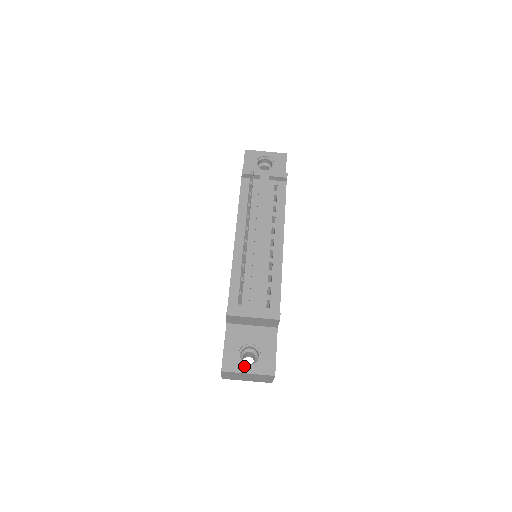
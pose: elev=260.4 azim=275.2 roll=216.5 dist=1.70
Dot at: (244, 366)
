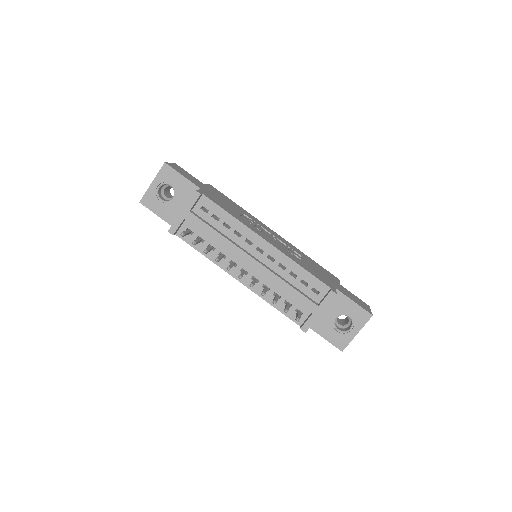
Dot at: (349, 333)
